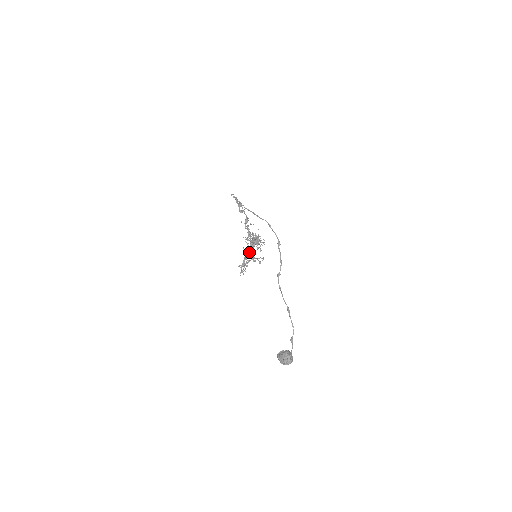
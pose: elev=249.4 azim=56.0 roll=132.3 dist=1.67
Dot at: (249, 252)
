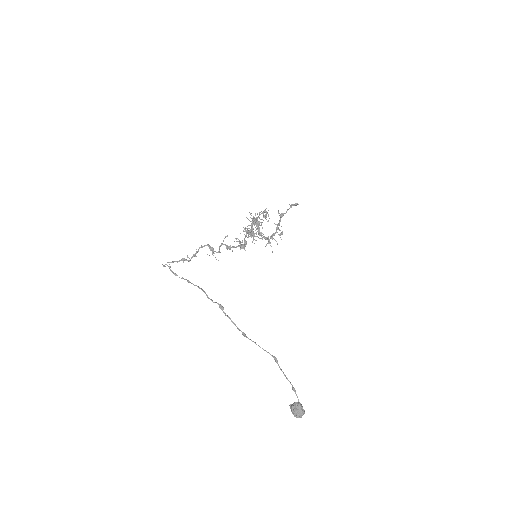
Dot at: occluded
